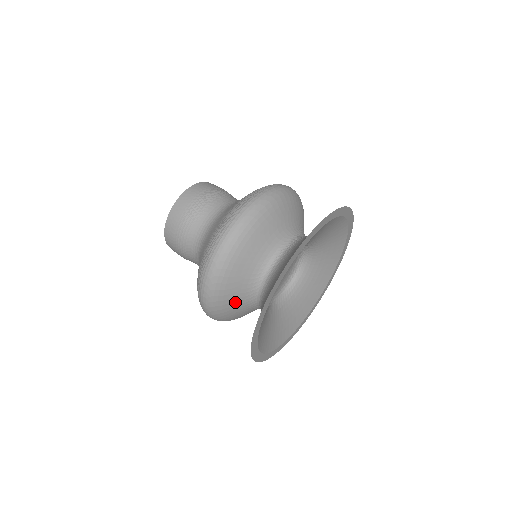
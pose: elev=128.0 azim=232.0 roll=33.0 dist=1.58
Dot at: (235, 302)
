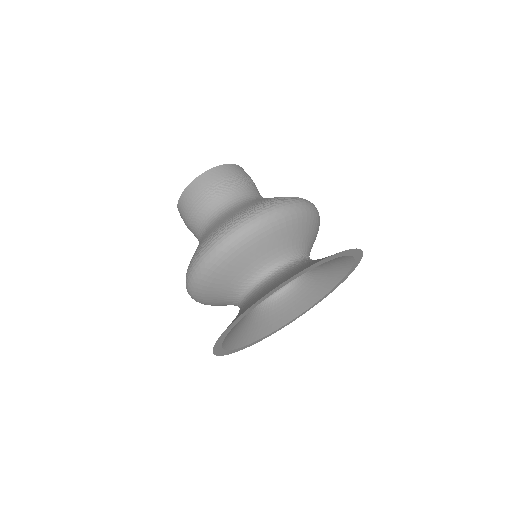
Dot at: (217, 300)
